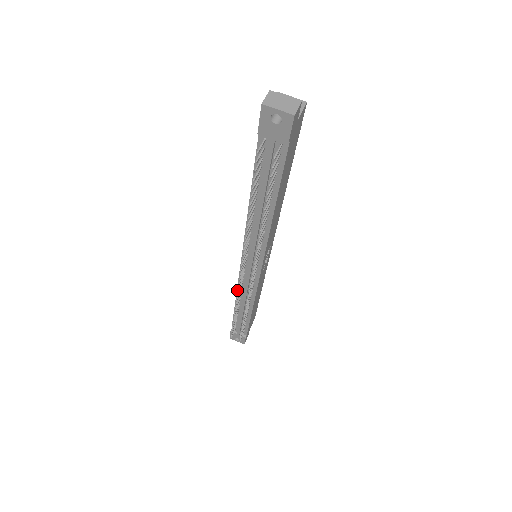
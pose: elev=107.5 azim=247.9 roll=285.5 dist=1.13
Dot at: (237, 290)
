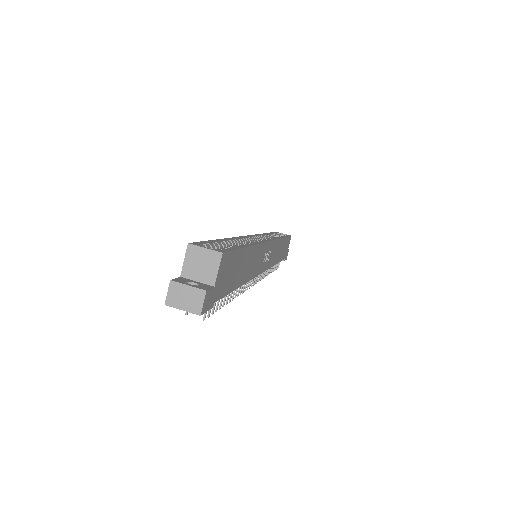
Dot at: occluded
